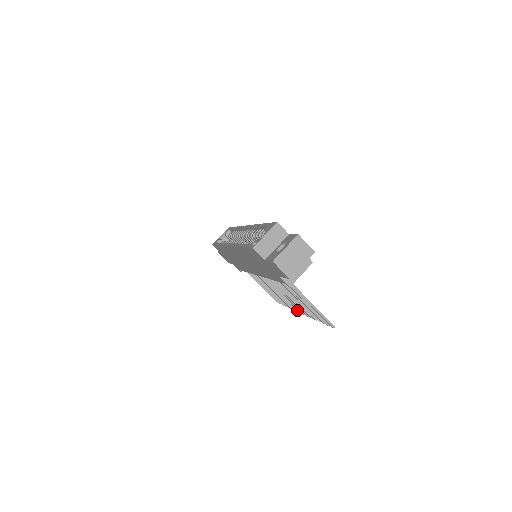
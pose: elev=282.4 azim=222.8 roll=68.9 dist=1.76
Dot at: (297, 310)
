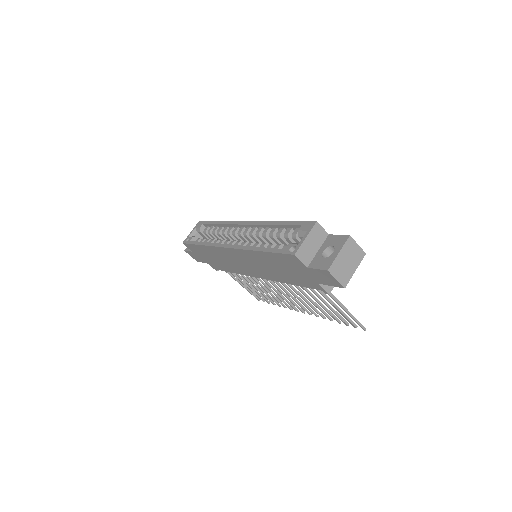
Dot at: (300, 310)
